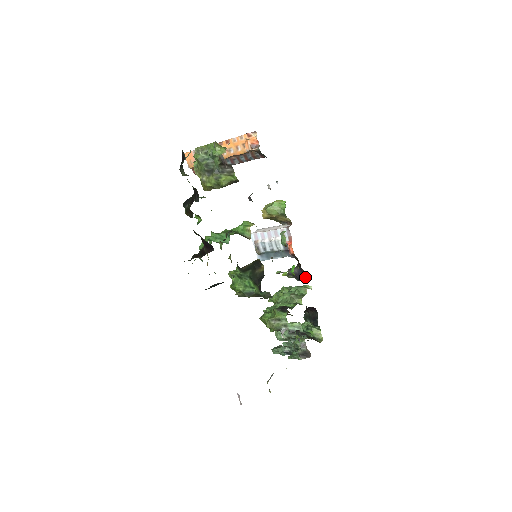
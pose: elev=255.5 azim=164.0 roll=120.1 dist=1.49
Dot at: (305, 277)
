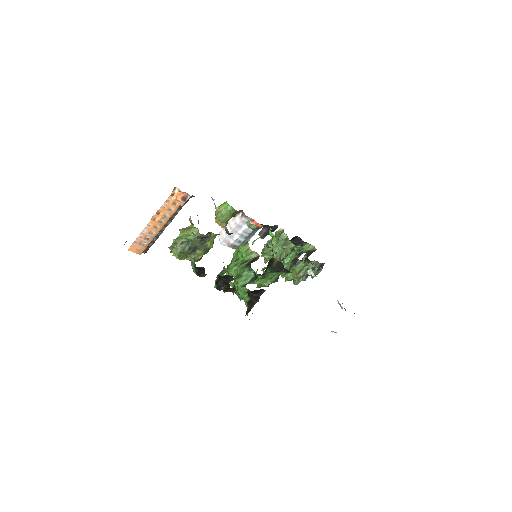
Dot at: (274, 228)
